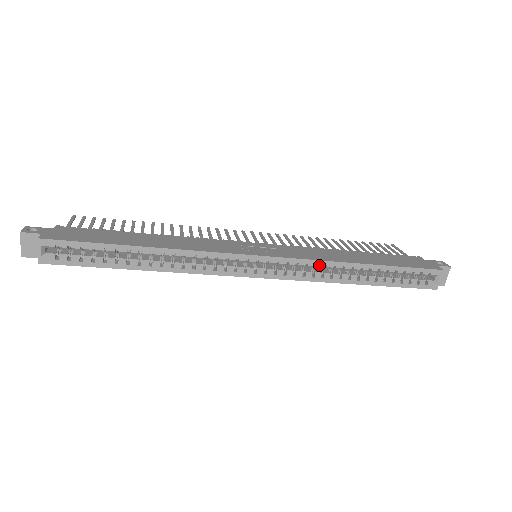
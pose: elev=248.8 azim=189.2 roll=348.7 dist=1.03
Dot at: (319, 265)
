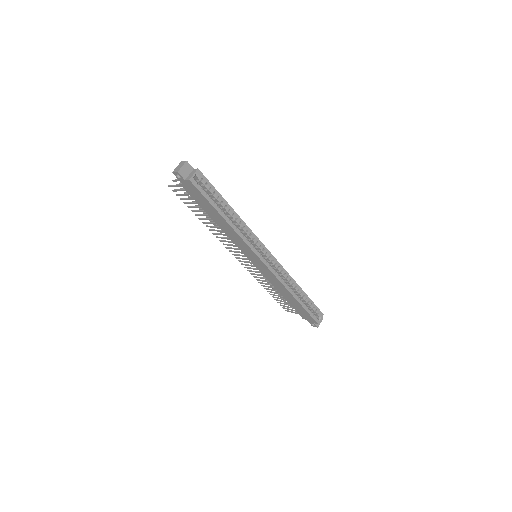
Dot at: (286, 274)
